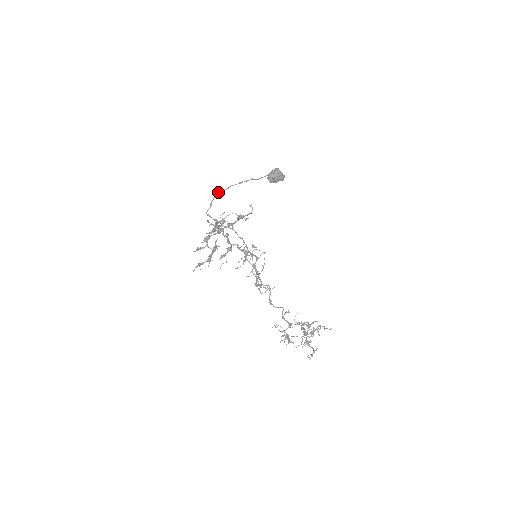
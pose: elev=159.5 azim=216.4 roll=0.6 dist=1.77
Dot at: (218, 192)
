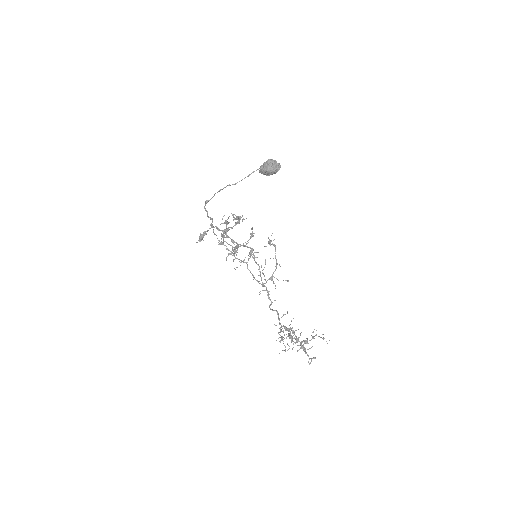
Dot at: (205, 201)
